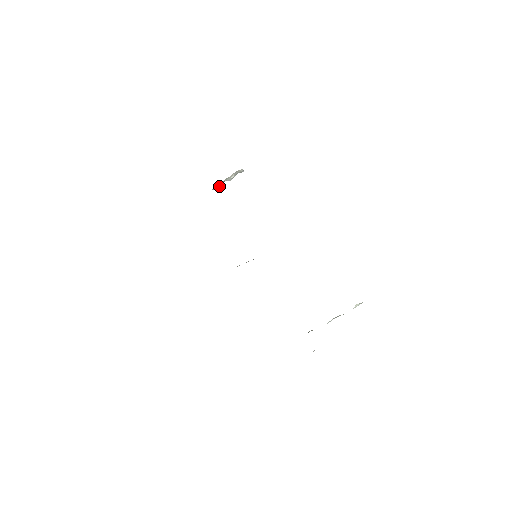
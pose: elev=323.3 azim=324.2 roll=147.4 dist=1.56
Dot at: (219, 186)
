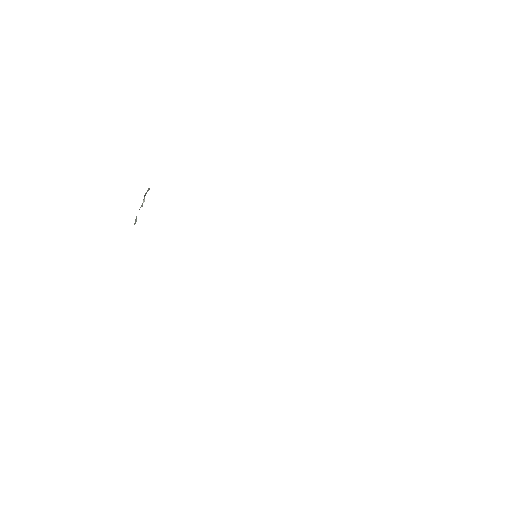
Dot at: (136, 219)
